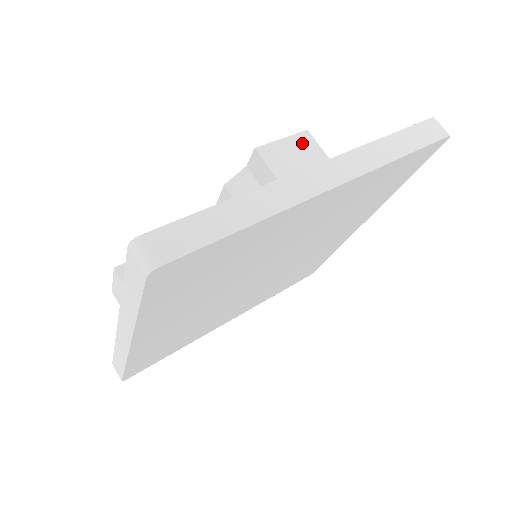
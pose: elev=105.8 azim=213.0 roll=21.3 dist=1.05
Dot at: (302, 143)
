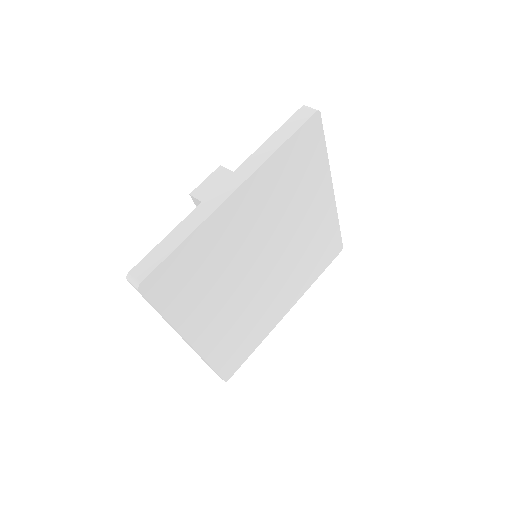
Dot at: (218, 175)
